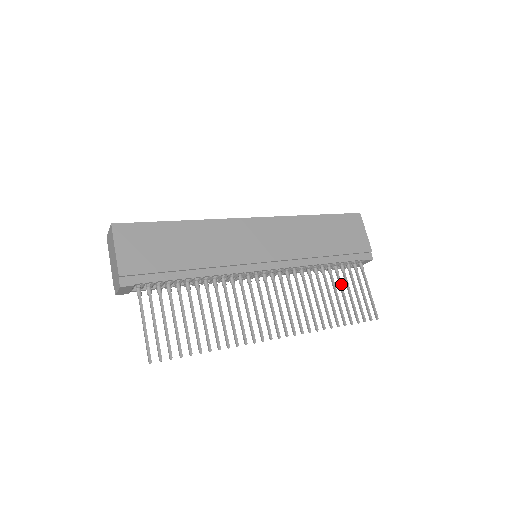
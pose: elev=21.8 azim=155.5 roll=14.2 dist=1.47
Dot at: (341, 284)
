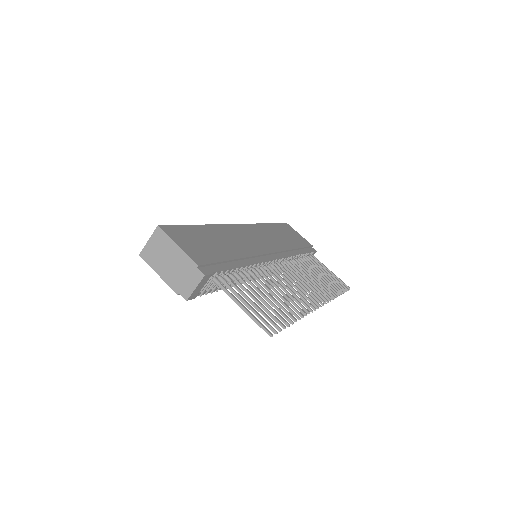
Dot at: (316, 268)
